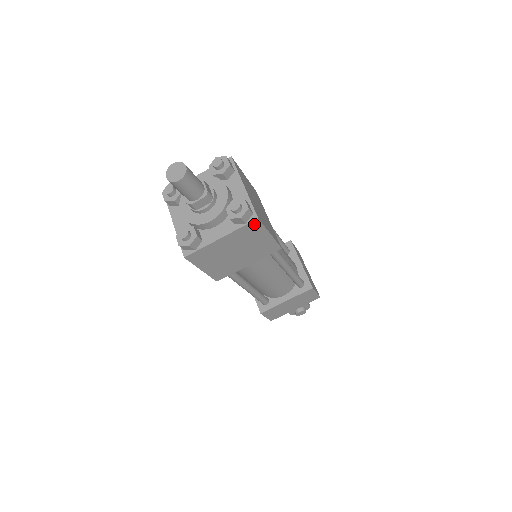
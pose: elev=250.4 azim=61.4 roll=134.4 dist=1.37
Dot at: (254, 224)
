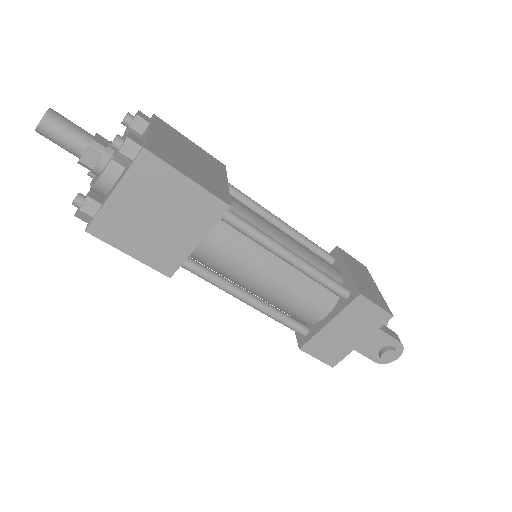
Dot at: (146, 160)
